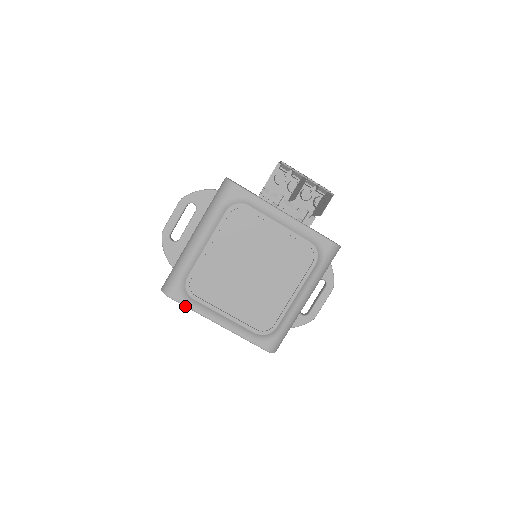
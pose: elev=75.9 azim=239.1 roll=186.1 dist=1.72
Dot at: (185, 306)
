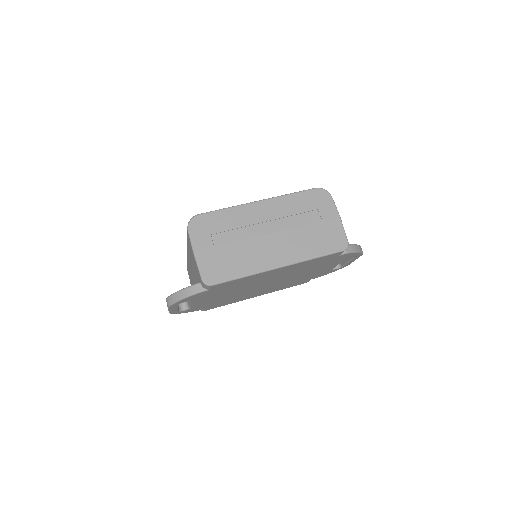
Dot at: (217, 210)
